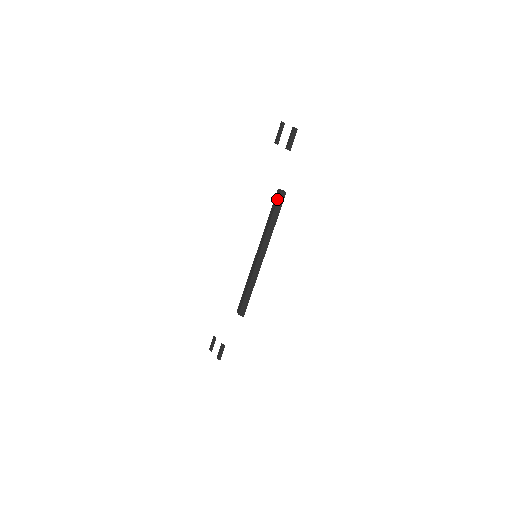
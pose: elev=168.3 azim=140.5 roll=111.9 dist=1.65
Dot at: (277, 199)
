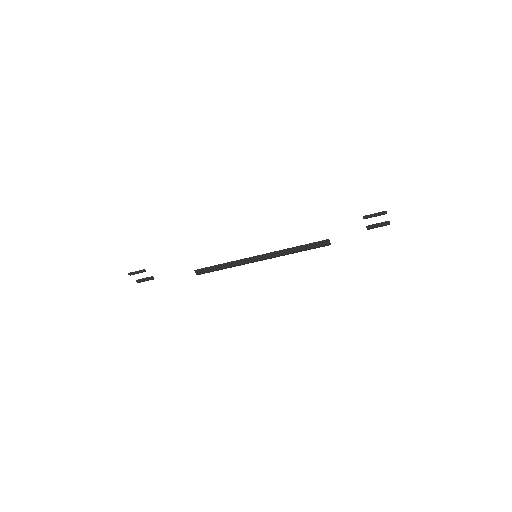
Dot at: (321, 246)
